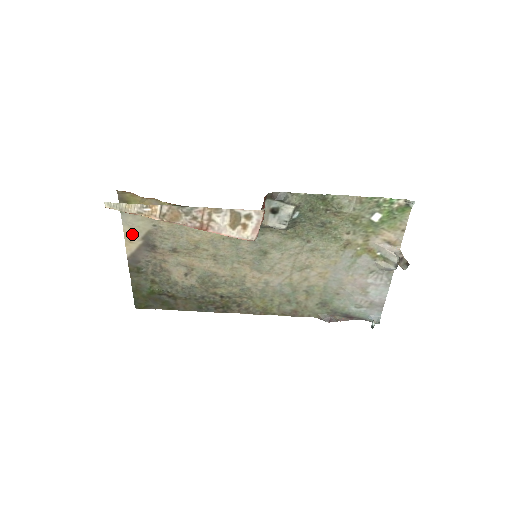
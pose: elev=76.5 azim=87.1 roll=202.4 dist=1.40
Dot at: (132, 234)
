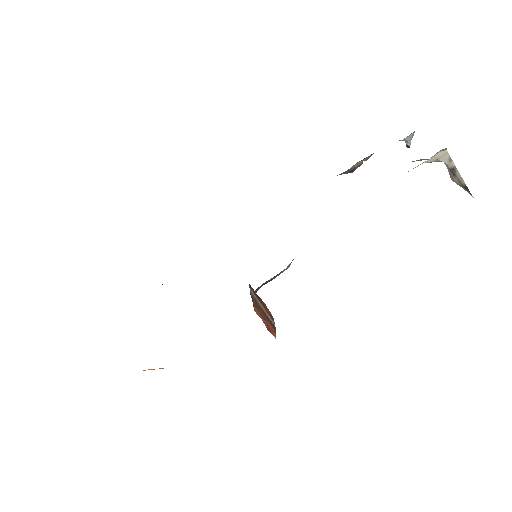
Dot at: occluded
